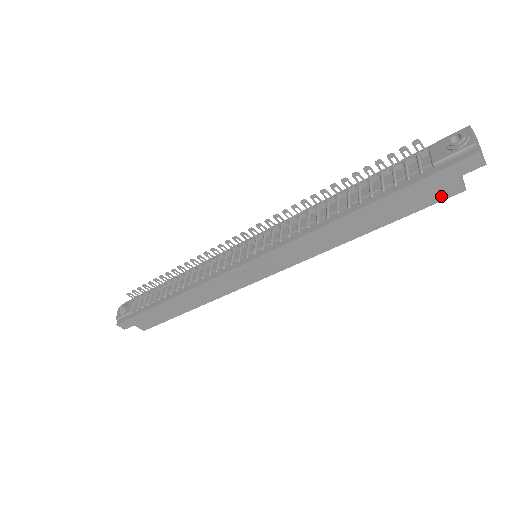
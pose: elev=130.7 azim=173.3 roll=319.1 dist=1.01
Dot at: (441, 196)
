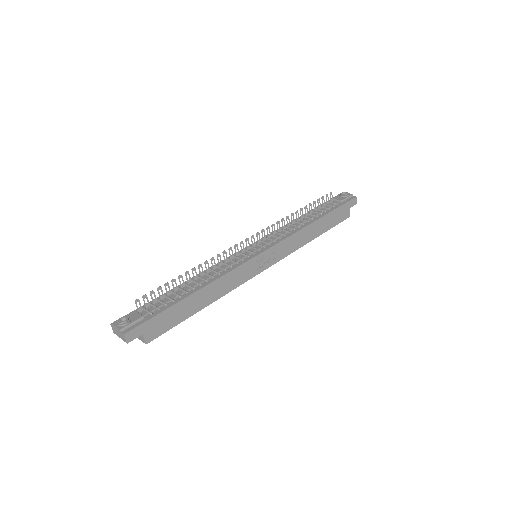
Dot at: (344, 218)
